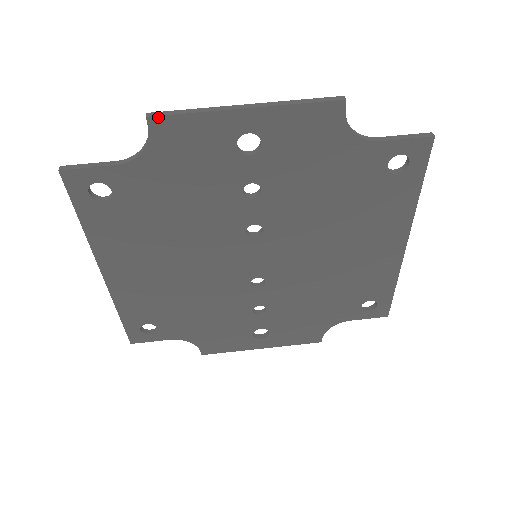
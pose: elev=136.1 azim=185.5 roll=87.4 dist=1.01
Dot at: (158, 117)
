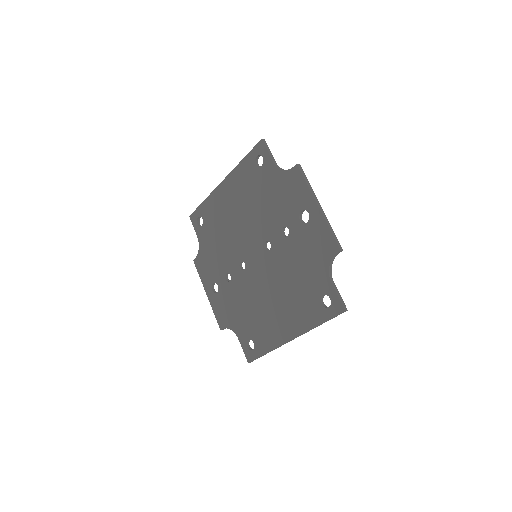
Dot at: (299, 169)
